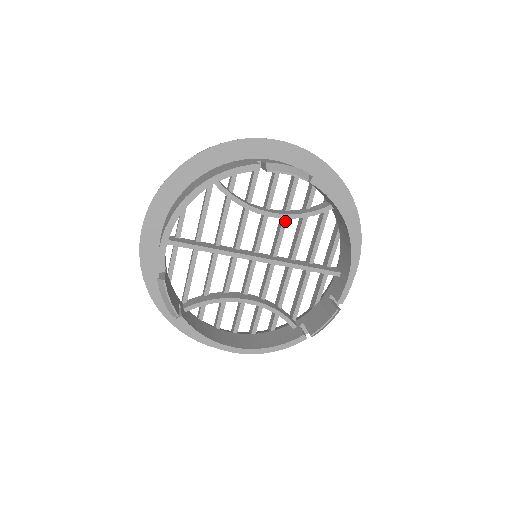
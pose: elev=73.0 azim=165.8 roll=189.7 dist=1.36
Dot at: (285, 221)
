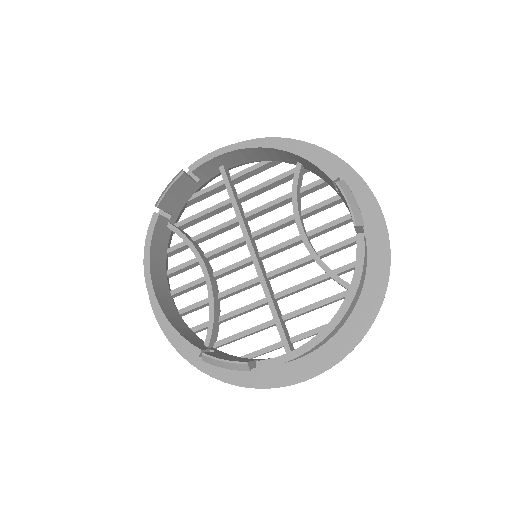
Dot at: (307, 259)
